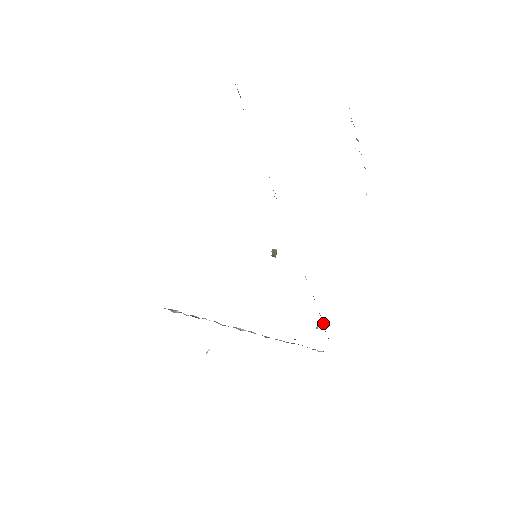
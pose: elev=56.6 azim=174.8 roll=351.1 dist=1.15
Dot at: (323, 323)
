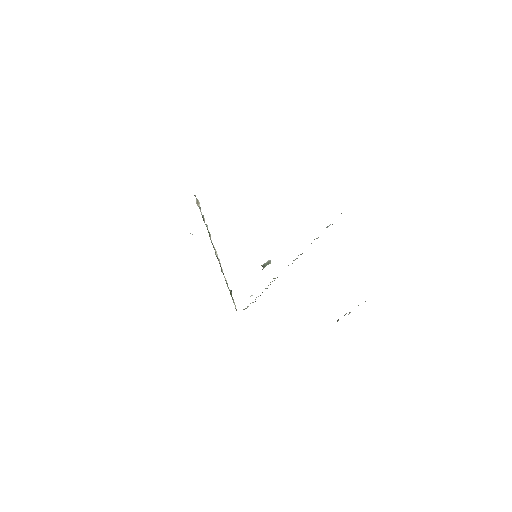
Dot at: occluded
